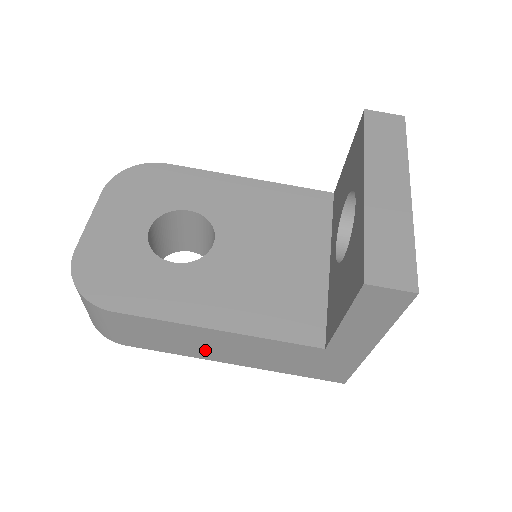
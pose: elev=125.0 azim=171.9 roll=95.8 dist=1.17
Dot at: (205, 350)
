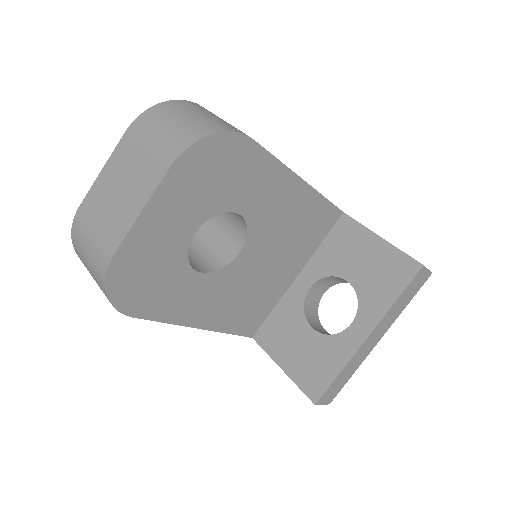
Dot at: occluded
